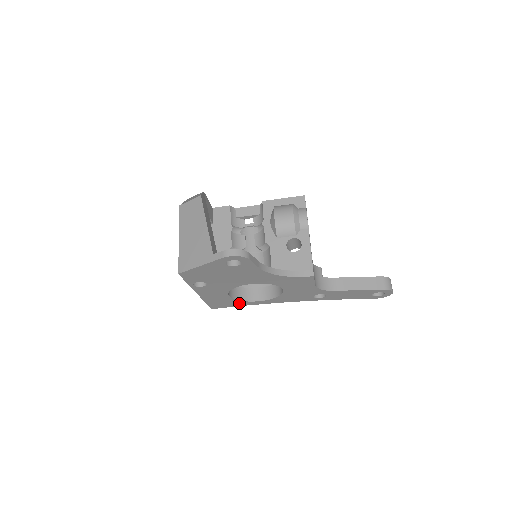
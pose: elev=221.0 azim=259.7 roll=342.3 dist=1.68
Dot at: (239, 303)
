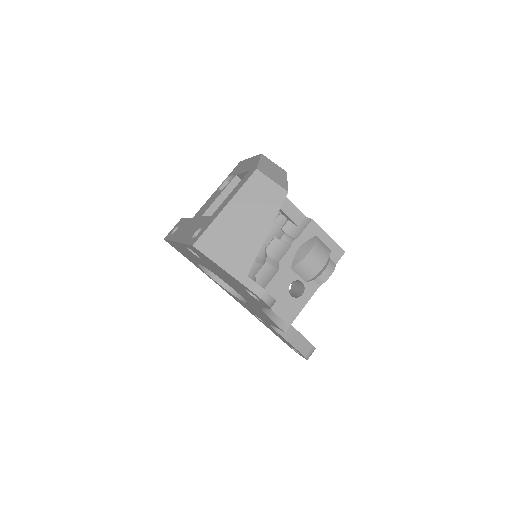
Dot at: (194, 263)
